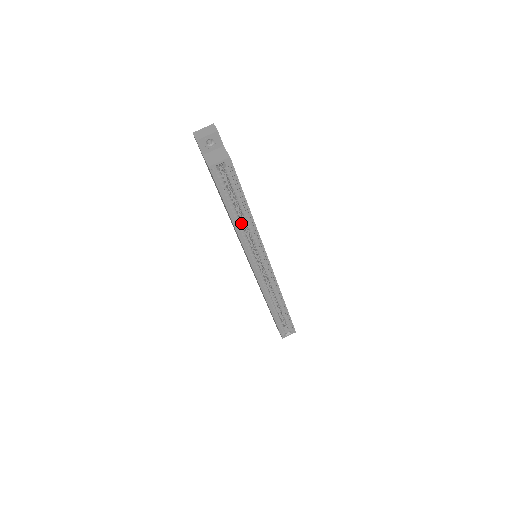
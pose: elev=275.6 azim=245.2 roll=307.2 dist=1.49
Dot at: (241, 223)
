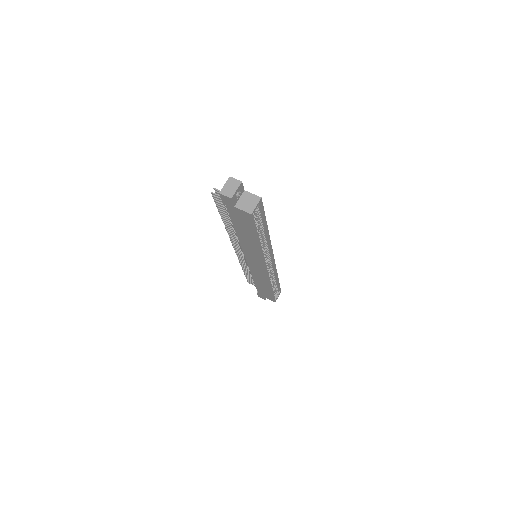
Dot at: (260, 240)
